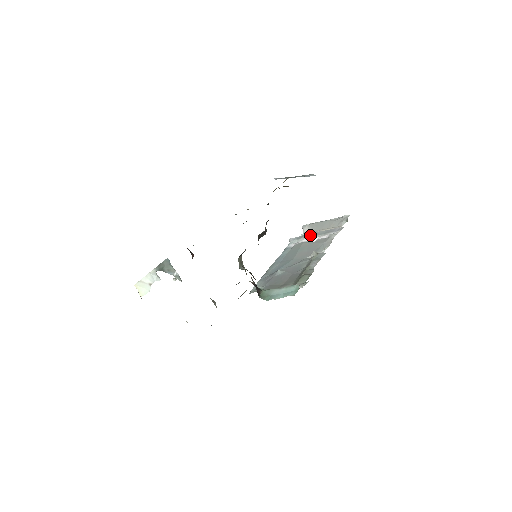
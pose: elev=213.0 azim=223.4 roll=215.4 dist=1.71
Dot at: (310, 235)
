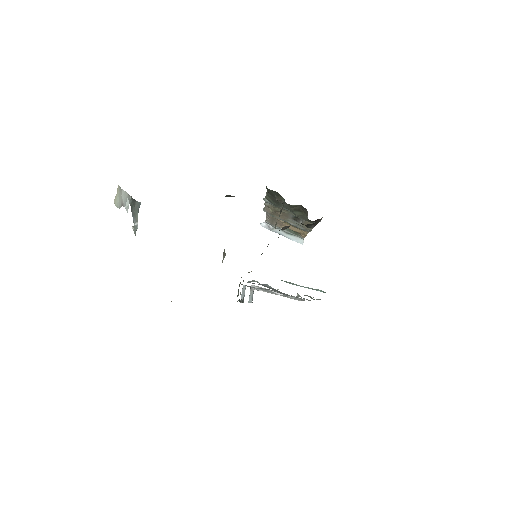
Dot at: (270, 291)
